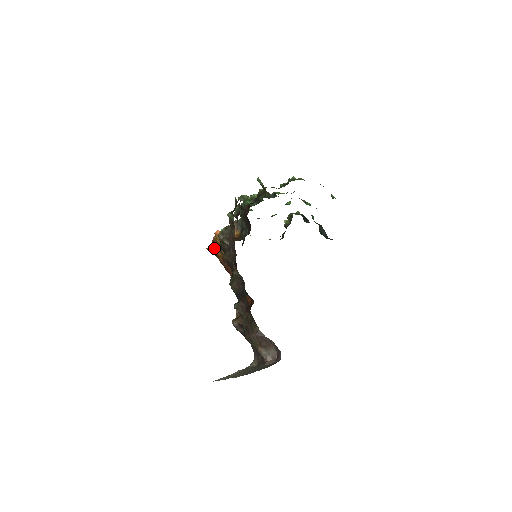
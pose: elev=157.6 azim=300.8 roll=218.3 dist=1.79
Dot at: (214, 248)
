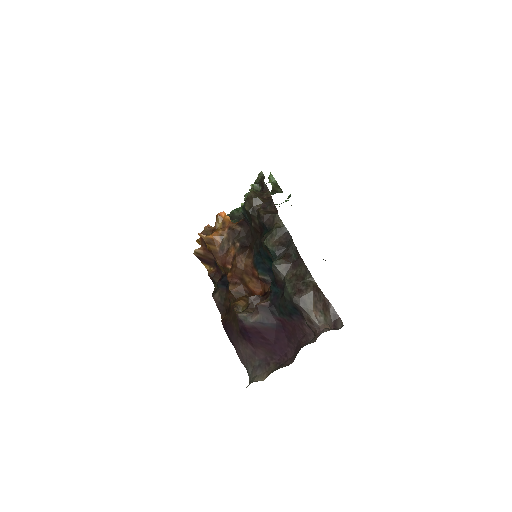
Dot at: occluded
